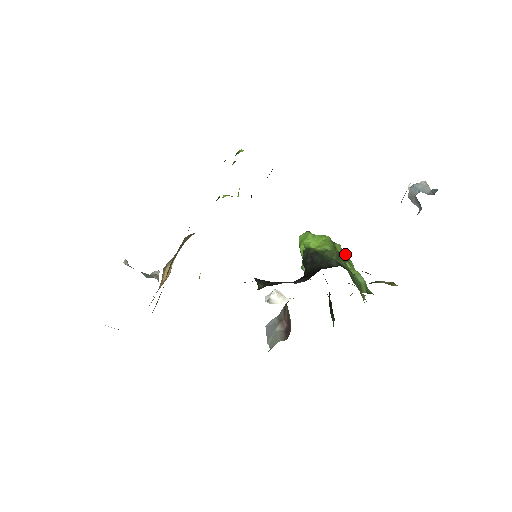
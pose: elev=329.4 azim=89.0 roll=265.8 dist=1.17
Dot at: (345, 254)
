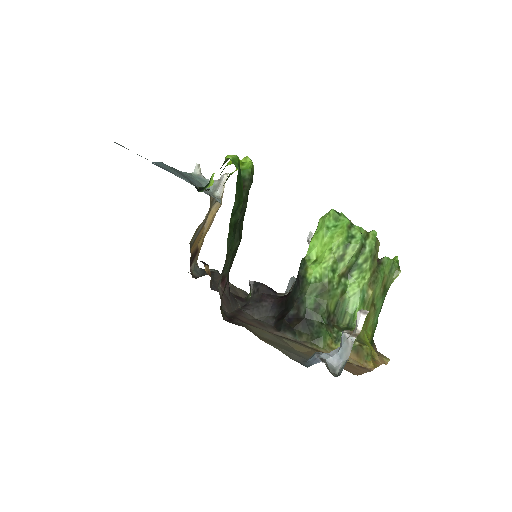
Dot at: (363, 254)
